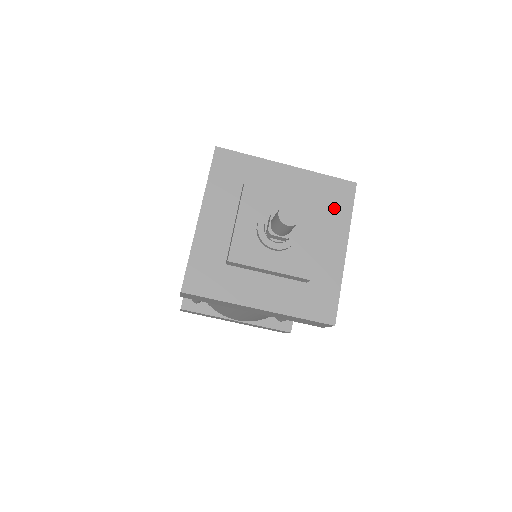
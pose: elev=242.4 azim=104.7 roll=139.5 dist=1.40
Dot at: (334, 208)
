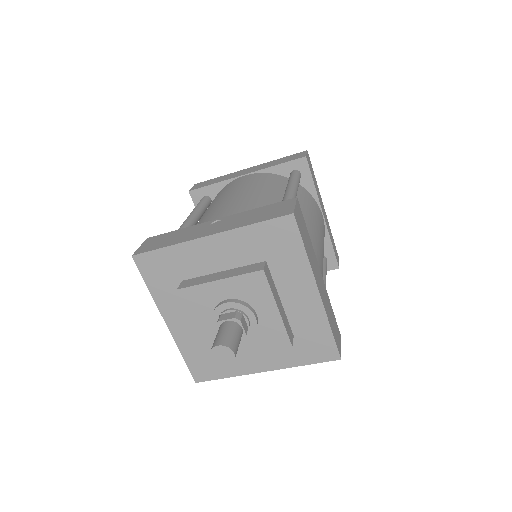
Dot at: (282, 255)
